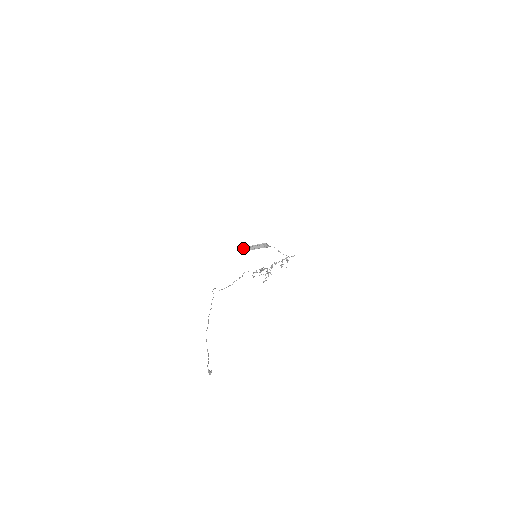
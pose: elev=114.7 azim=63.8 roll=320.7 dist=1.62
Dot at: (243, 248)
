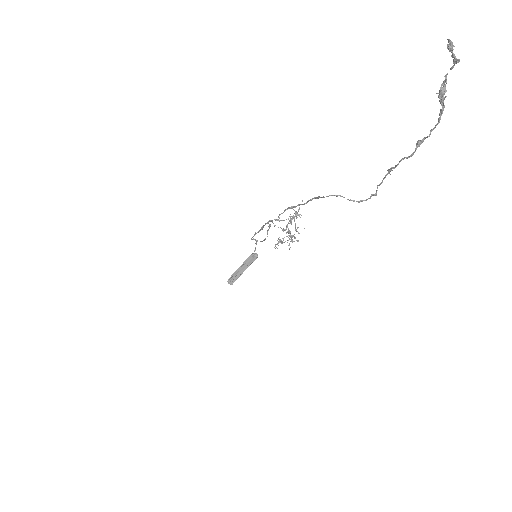
Dot at: (231, 277)
